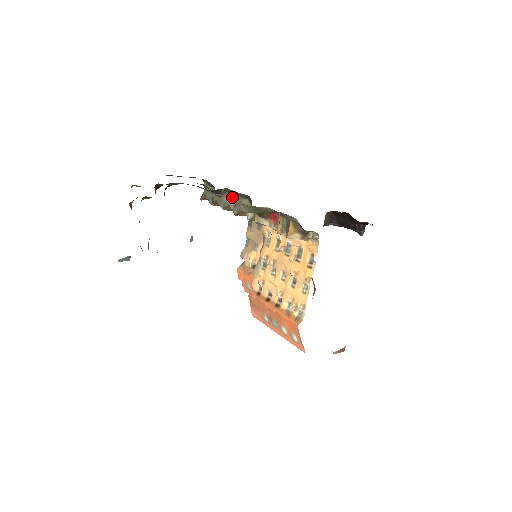
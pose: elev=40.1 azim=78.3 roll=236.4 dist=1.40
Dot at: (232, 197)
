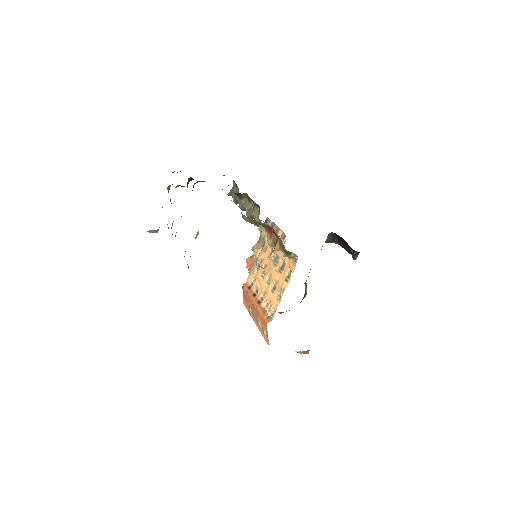
Dot at: (249, 202)
